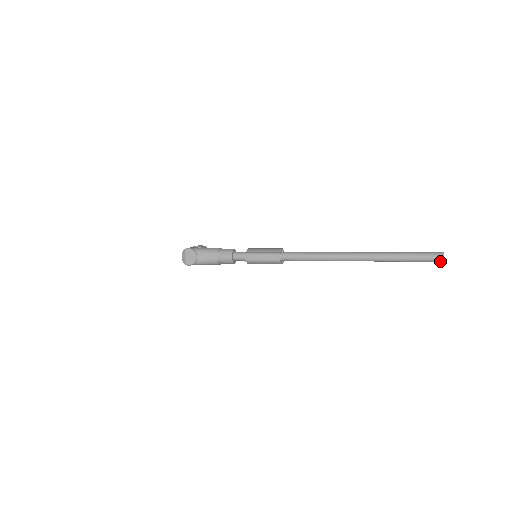
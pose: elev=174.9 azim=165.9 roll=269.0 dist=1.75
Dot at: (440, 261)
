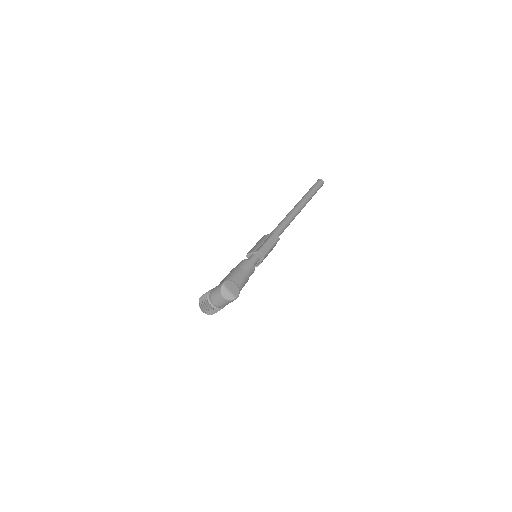
Dot at: occluded
